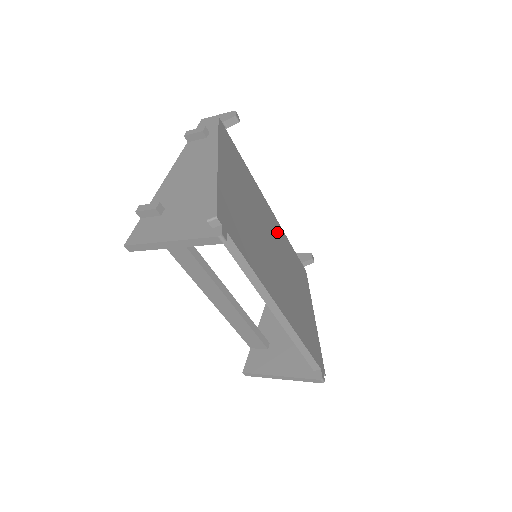
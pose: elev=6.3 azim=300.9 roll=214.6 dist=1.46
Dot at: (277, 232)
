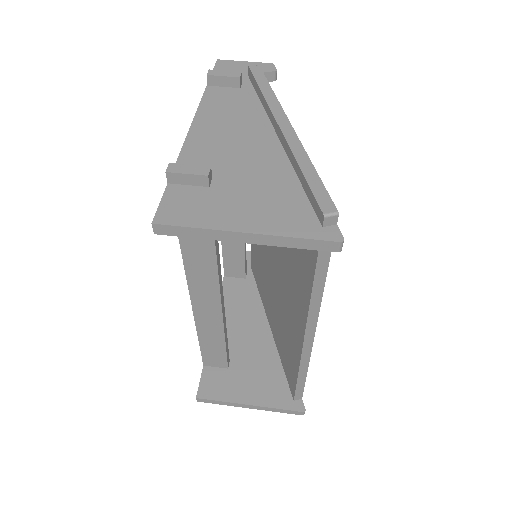
Dot at: occluded
